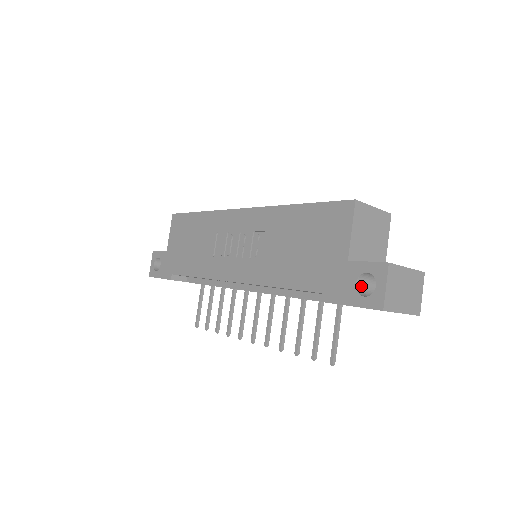
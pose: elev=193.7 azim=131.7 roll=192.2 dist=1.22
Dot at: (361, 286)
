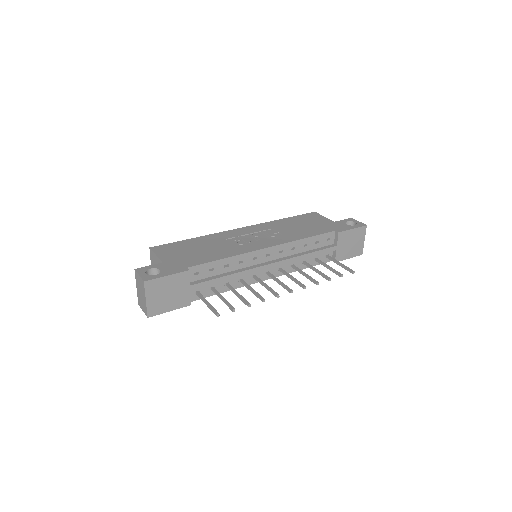
Dot at: occluded
